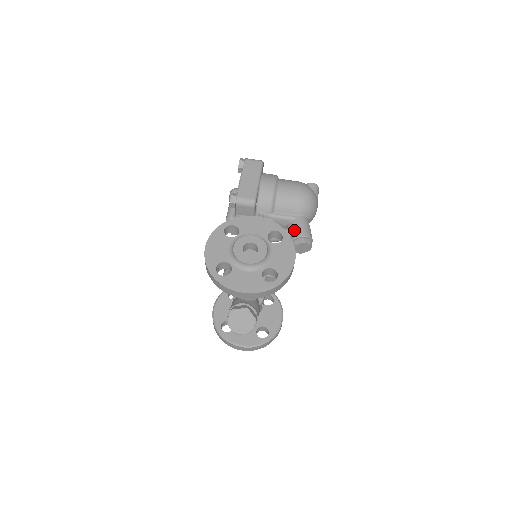
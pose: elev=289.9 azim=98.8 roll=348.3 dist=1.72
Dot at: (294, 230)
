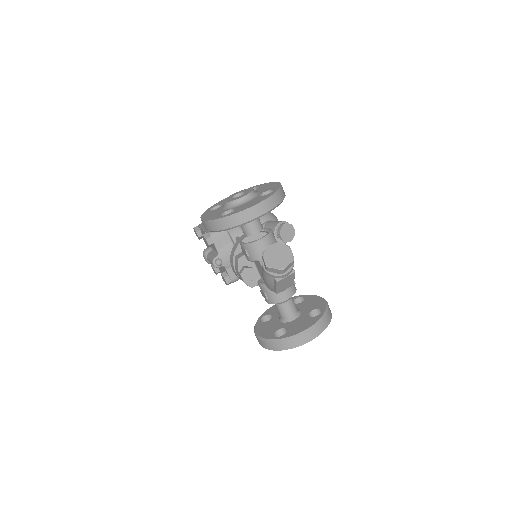
Dot at: (270, 227)
